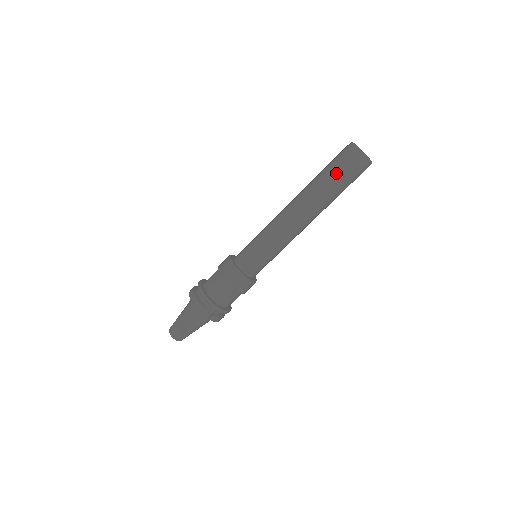
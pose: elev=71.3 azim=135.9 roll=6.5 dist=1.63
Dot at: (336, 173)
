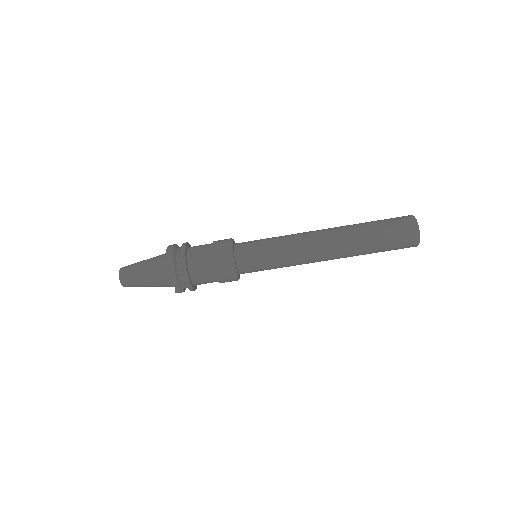
Dot at: (385, 243)
